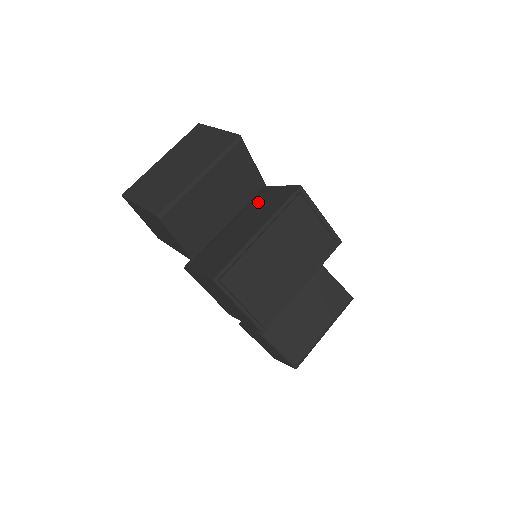
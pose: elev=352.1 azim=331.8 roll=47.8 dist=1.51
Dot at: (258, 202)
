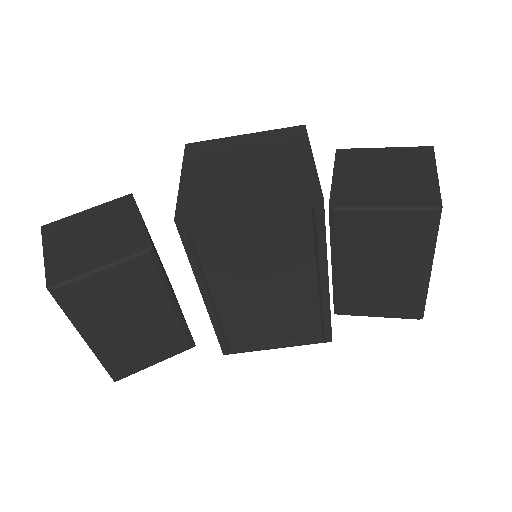
Dot at: occluded
